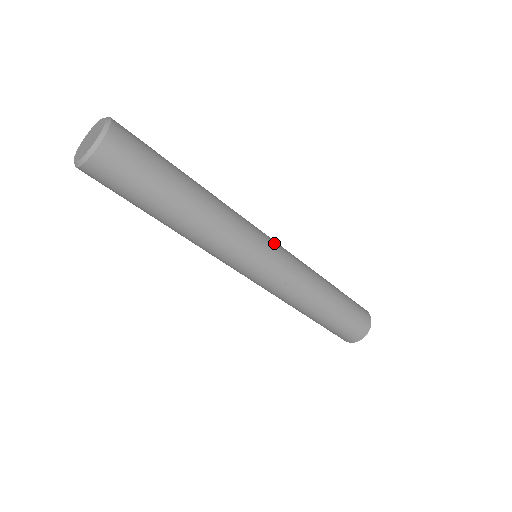
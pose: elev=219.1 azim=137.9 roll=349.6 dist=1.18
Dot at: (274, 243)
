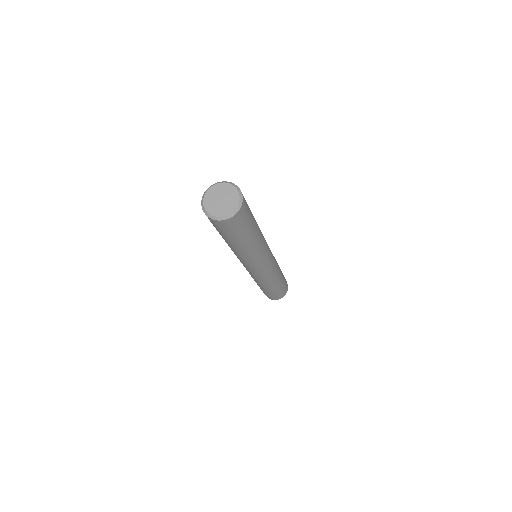
Dot at: occluded
